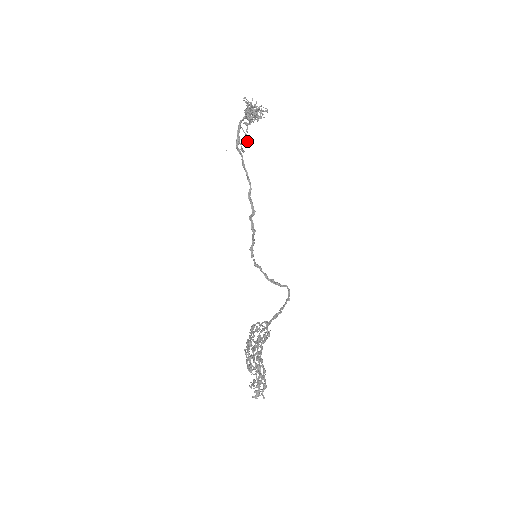
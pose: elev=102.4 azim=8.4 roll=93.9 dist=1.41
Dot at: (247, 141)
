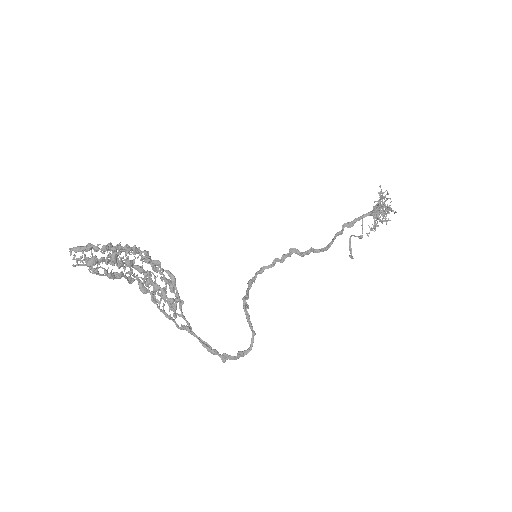
Dot at: (359, 236)
